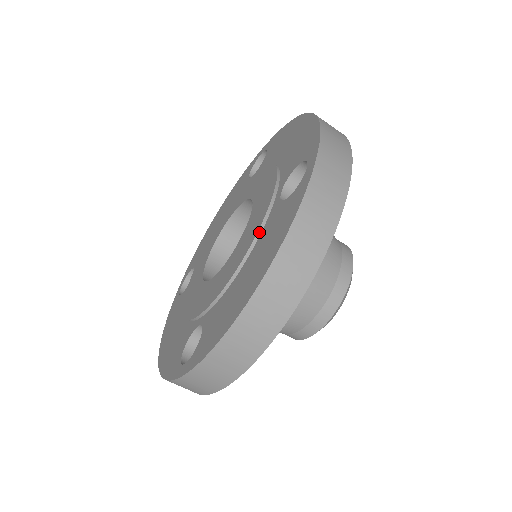
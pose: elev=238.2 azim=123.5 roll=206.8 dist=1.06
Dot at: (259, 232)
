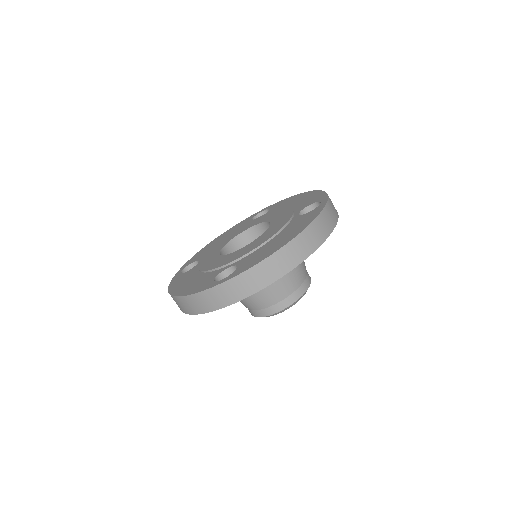
Dot at: (285, 226)
